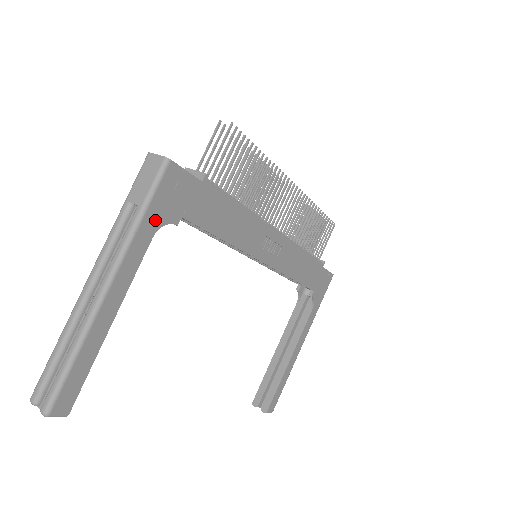
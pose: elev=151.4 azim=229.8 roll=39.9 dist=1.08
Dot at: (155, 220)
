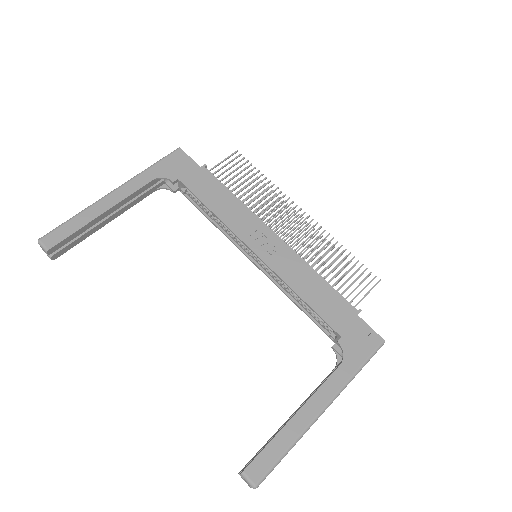
Dot at: (158, 172)
